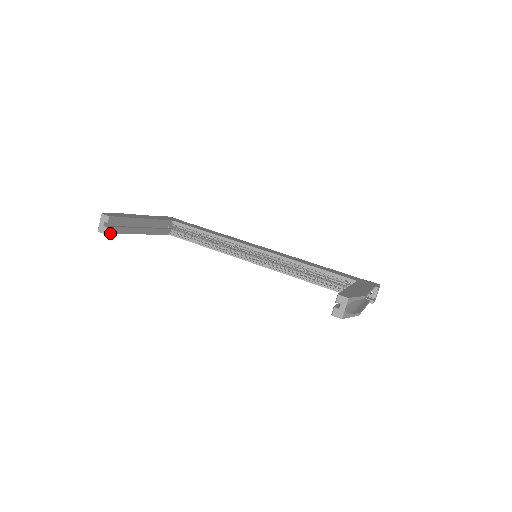
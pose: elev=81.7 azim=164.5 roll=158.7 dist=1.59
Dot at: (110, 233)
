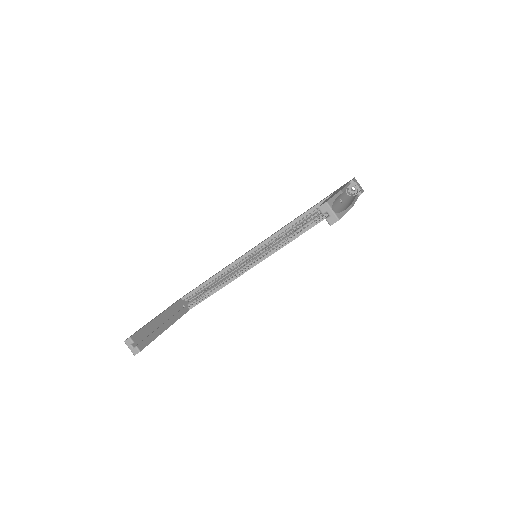
Dot at: (143, 348)
